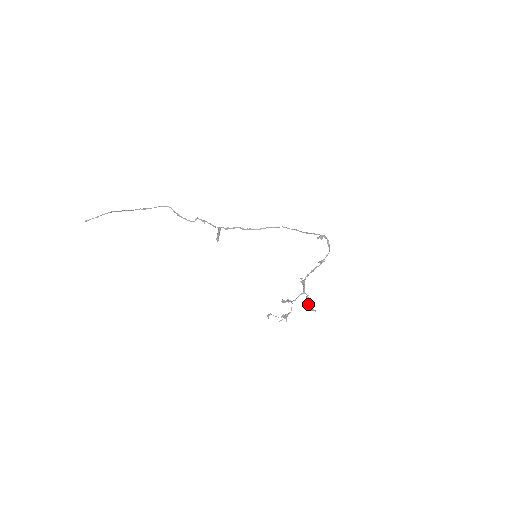
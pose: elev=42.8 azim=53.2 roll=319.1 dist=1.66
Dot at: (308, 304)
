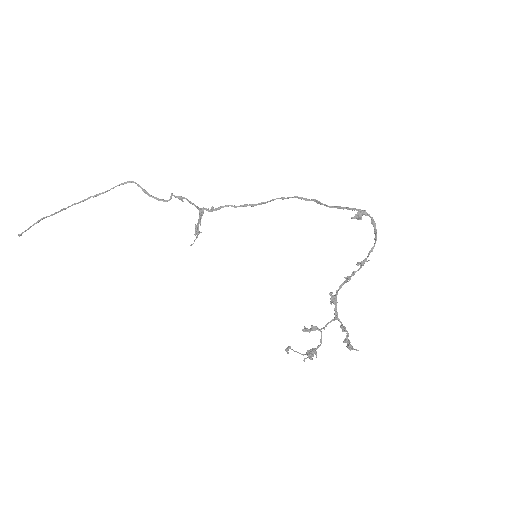
Dot at: occluded
